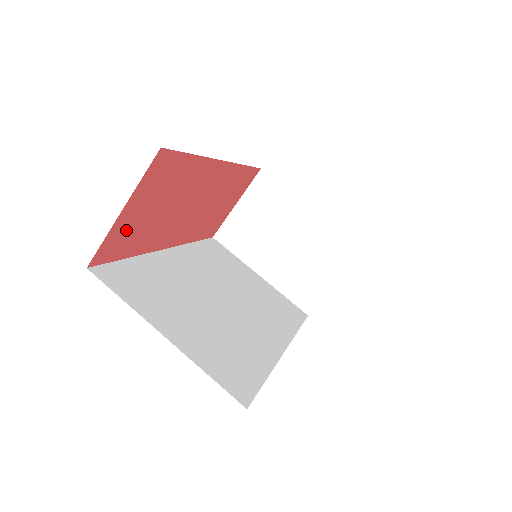
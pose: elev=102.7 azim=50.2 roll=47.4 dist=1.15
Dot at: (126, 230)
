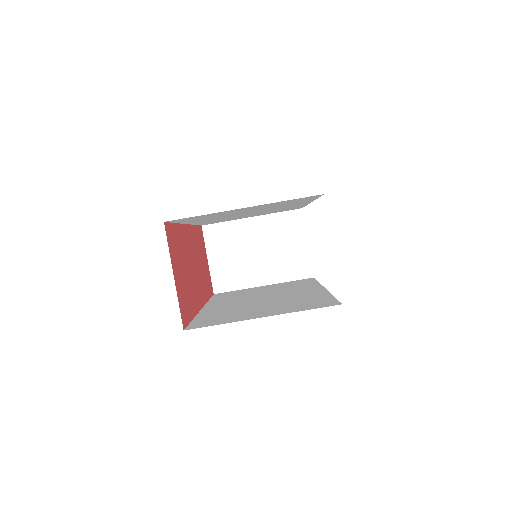
Dot at: (182, 294)
